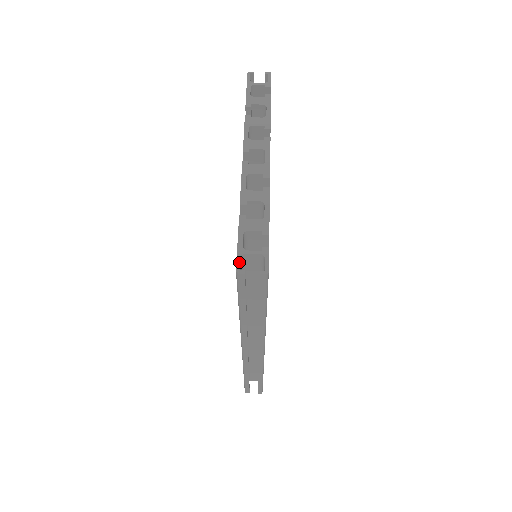
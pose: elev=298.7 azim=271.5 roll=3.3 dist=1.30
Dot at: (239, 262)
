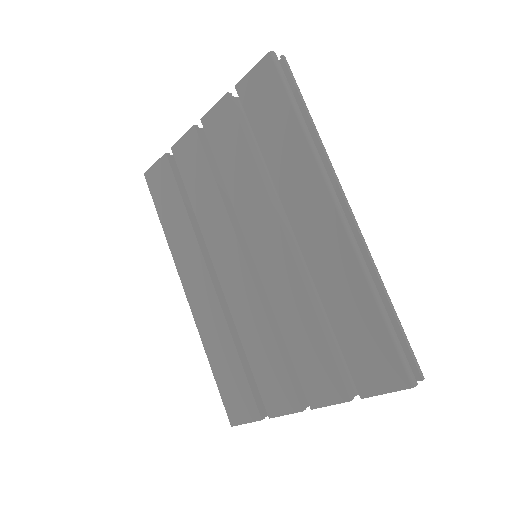
Dot at: (265, 58)
